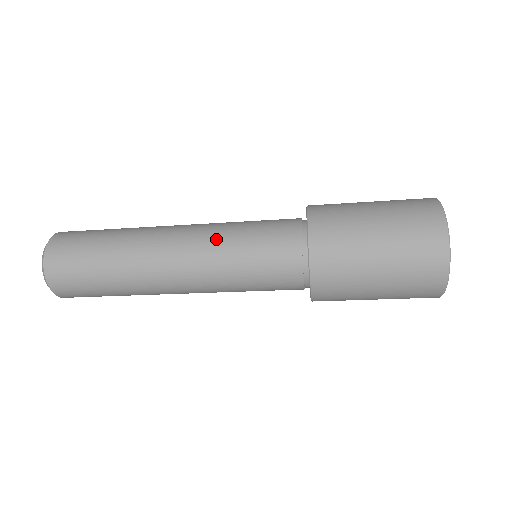
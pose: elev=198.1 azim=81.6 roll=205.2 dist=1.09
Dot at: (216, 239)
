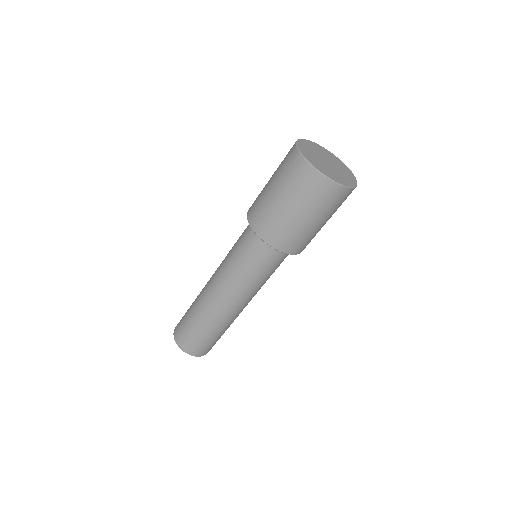
Dot at: (224, 259)
